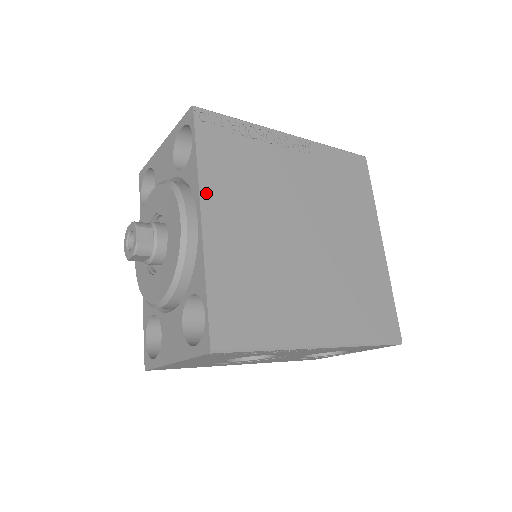
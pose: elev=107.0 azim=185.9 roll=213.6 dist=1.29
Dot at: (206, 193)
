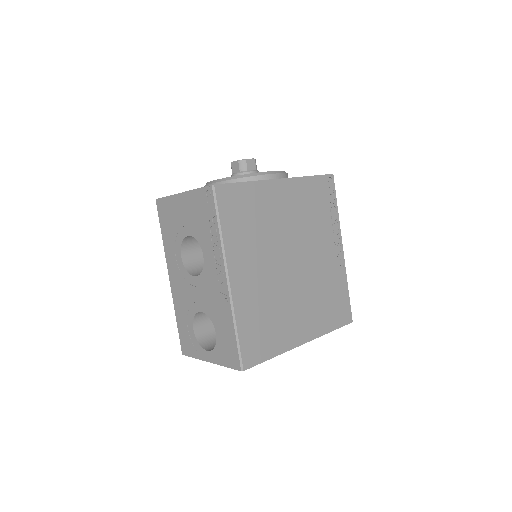
Dot at: (294, 182)
